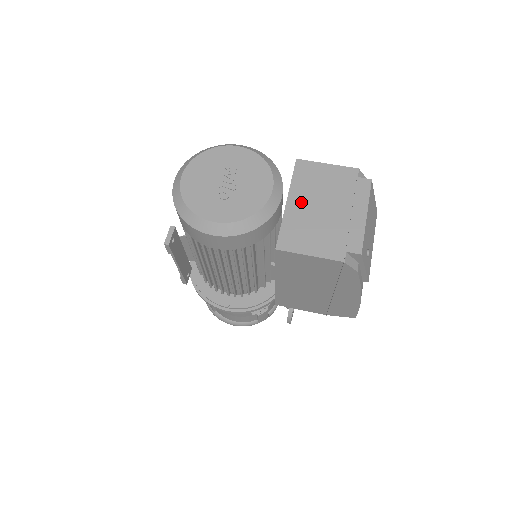
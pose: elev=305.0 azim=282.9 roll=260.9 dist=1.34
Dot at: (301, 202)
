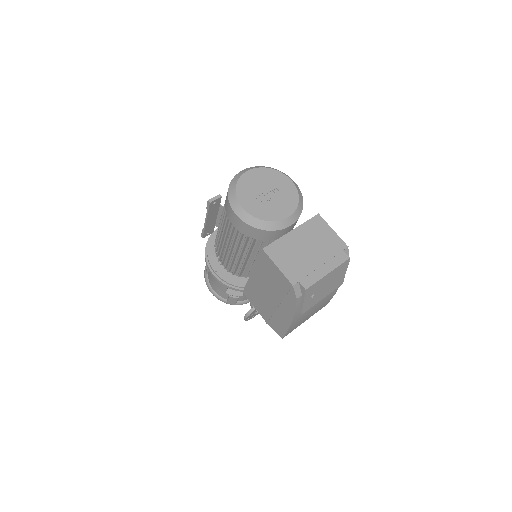
Dot at: (299, 237)
